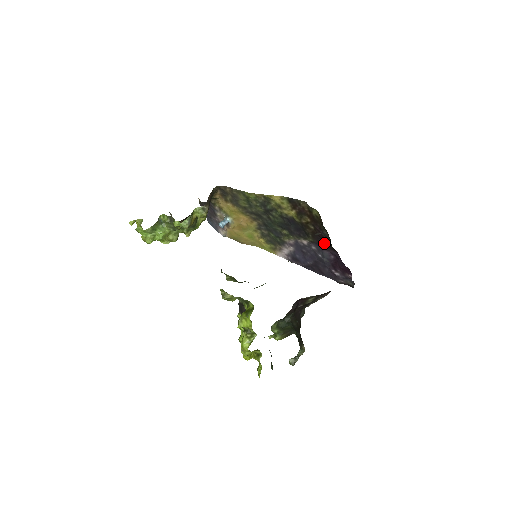
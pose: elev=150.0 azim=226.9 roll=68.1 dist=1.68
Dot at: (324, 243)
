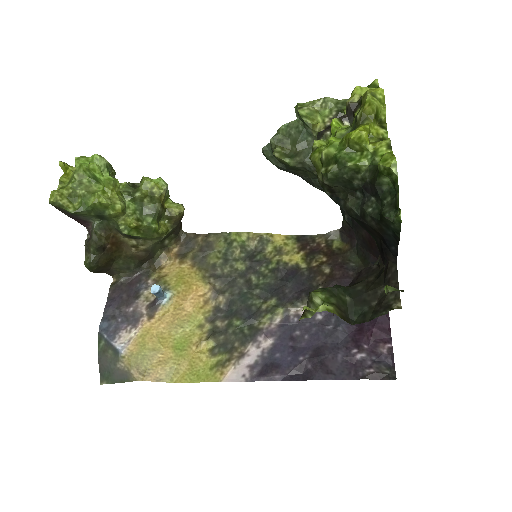
Dot at: occluded
